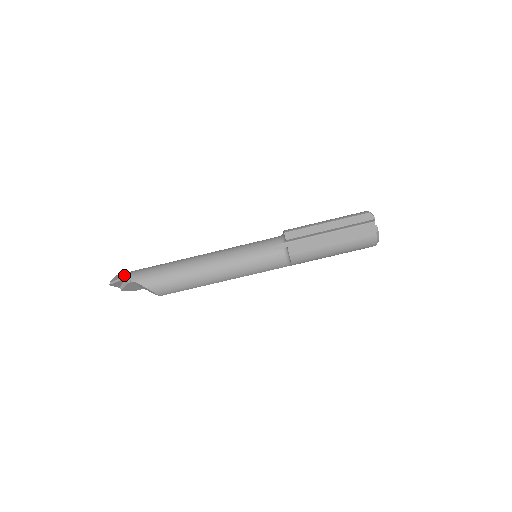
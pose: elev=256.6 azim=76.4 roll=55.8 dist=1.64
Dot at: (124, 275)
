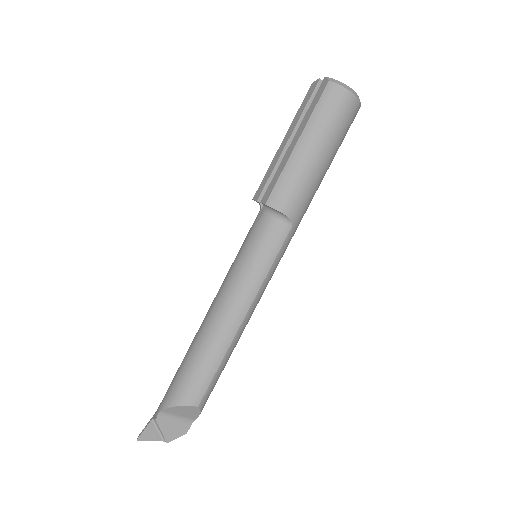
Dot at: (152, 418)
